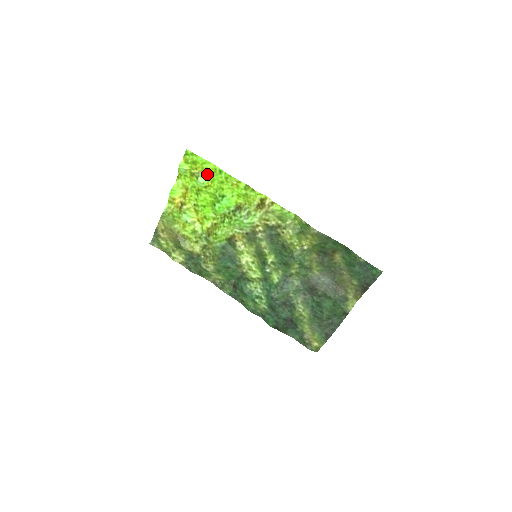
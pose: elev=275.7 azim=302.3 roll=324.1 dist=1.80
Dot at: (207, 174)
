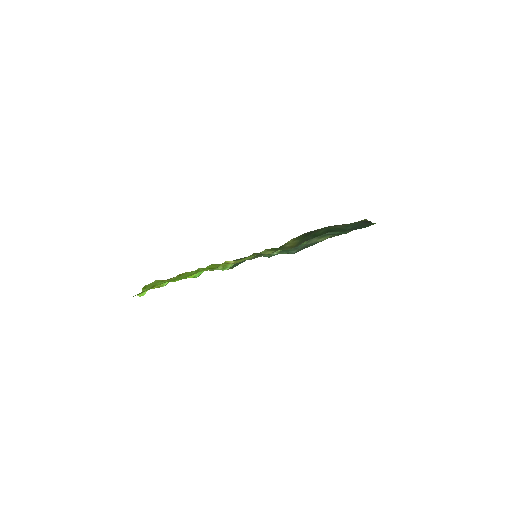
Dot at: (164, 283)
